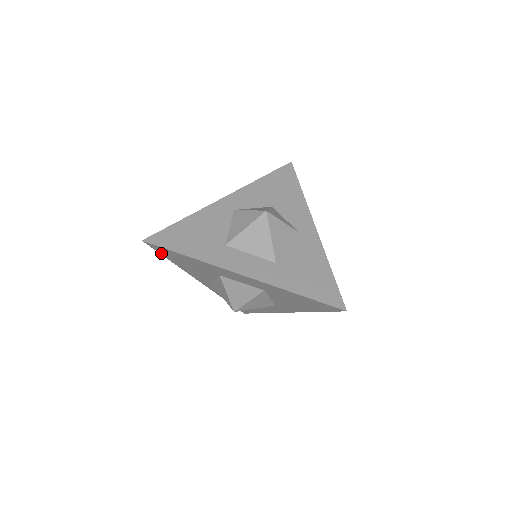
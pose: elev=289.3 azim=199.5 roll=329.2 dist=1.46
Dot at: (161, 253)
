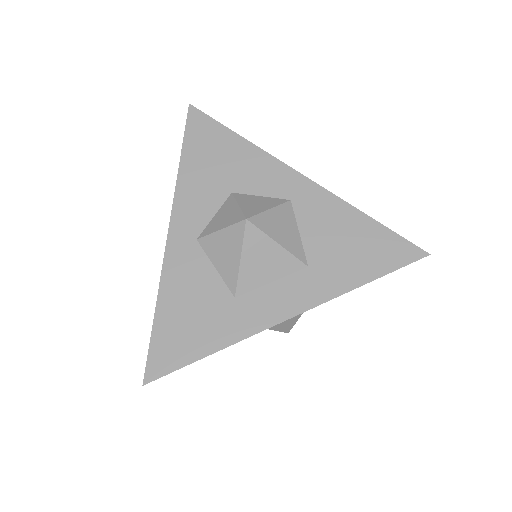
Dot at: occluded
